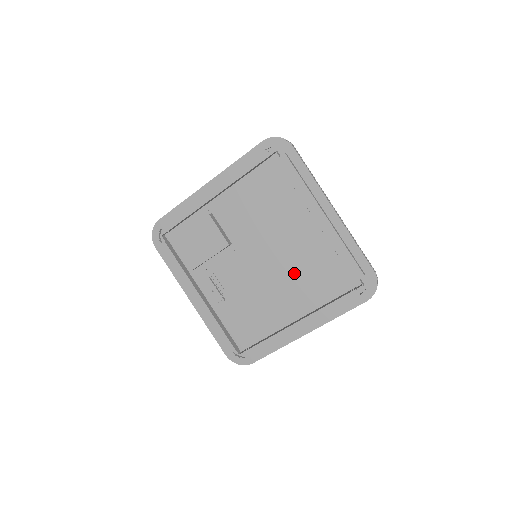
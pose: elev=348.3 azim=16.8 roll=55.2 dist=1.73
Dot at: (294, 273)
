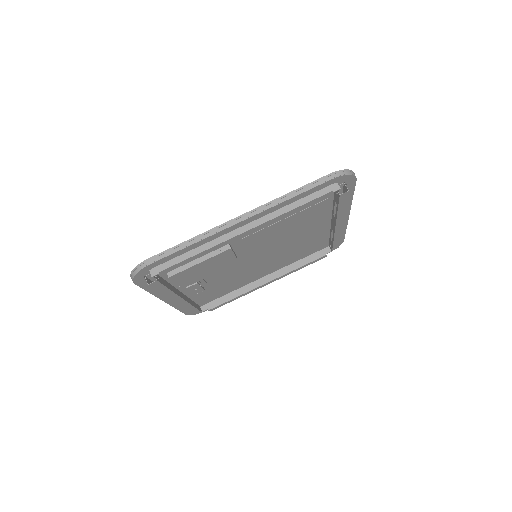
Dot at: (282, 255)
